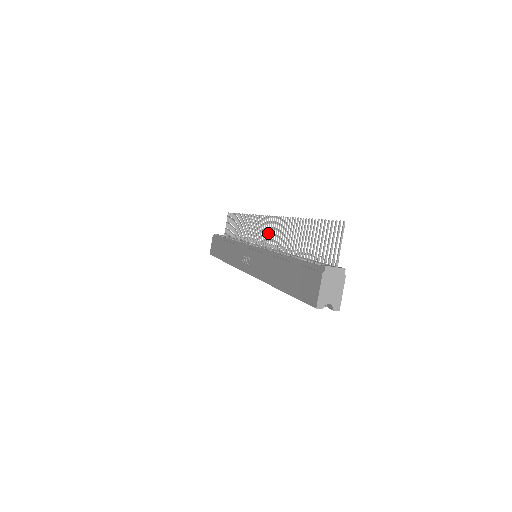
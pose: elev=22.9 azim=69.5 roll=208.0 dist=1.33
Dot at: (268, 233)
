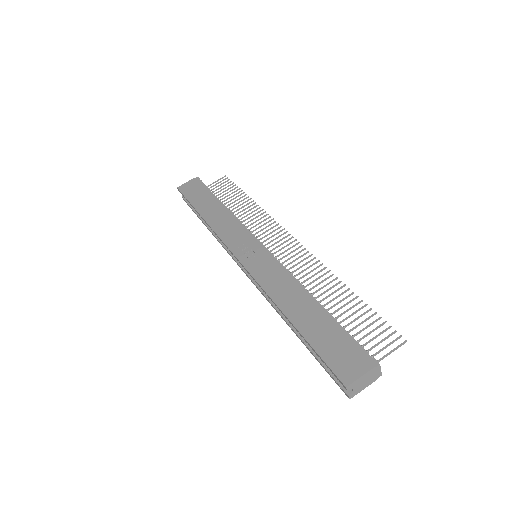
Dot at: occluded
